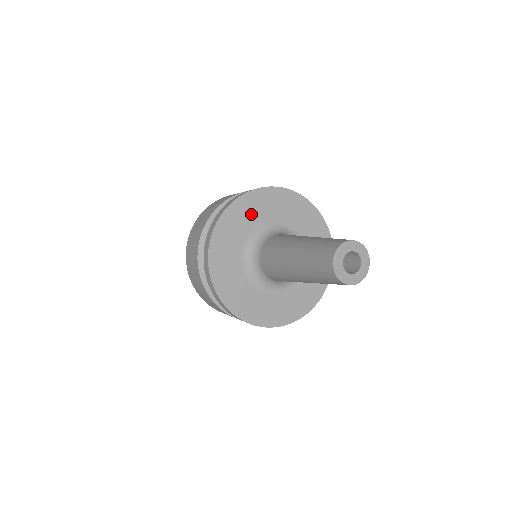
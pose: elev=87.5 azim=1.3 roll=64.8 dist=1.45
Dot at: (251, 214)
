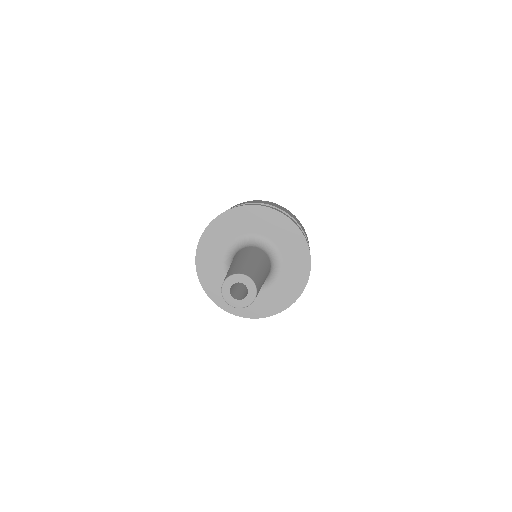
Dot at: (255, 222)
